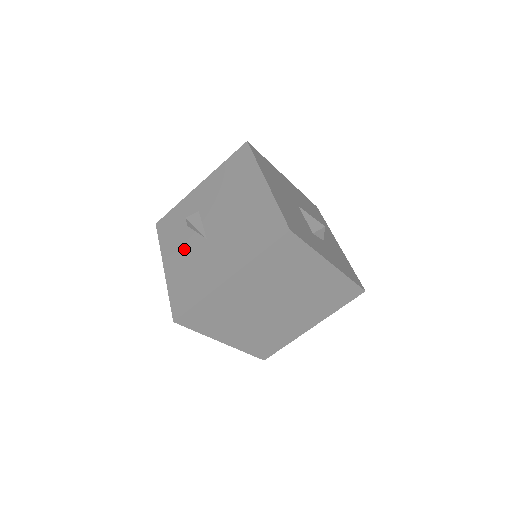
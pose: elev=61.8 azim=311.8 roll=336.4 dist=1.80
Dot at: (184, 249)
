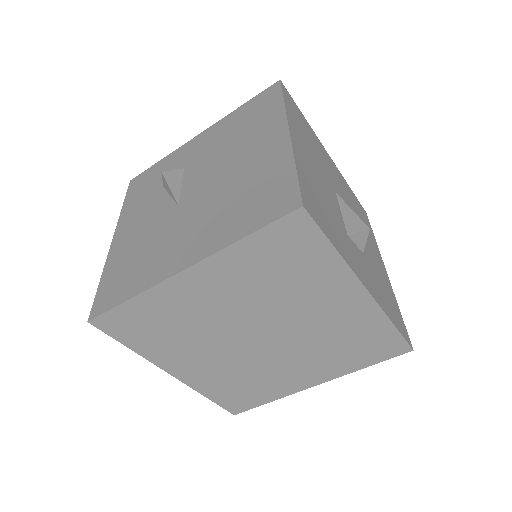
Dot at: (146, 217)
